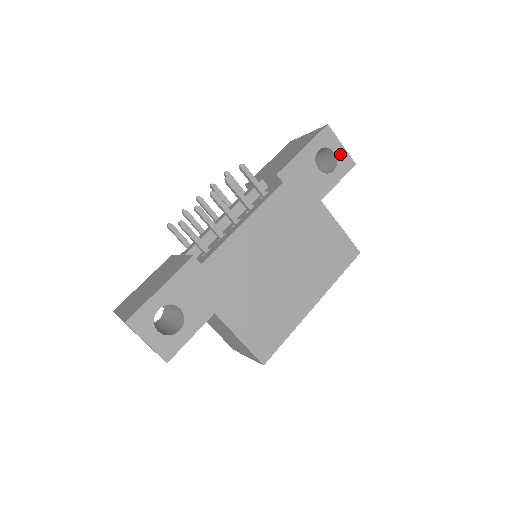
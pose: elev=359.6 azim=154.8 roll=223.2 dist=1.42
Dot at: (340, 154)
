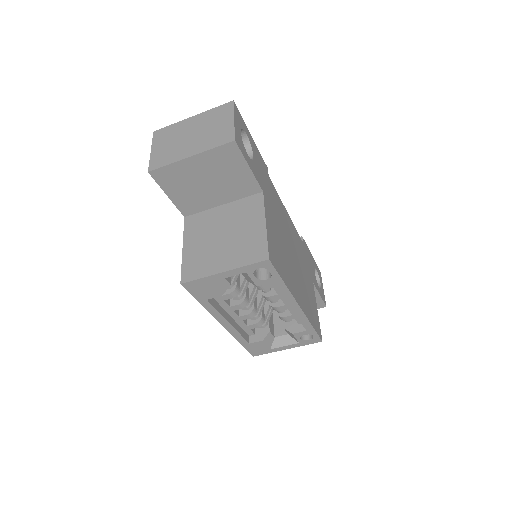
Dot at: (322, 290)
